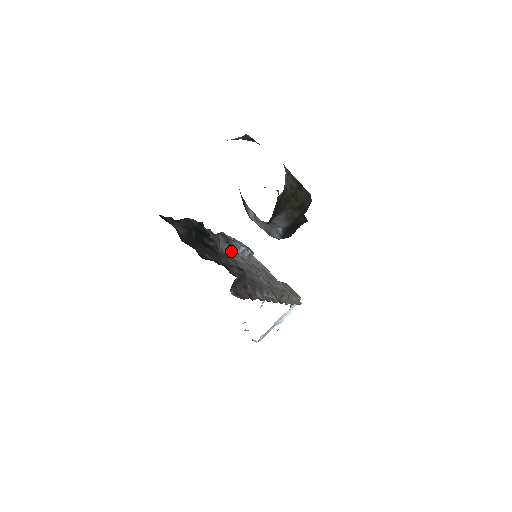
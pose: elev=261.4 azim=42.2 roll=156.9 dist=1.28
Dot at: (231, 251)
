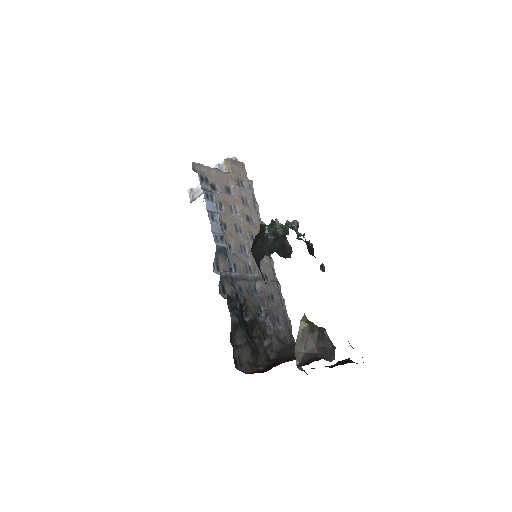
Dot at: (230, 257)
